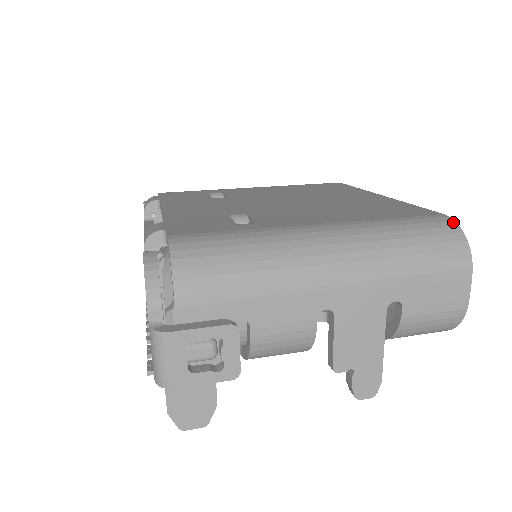
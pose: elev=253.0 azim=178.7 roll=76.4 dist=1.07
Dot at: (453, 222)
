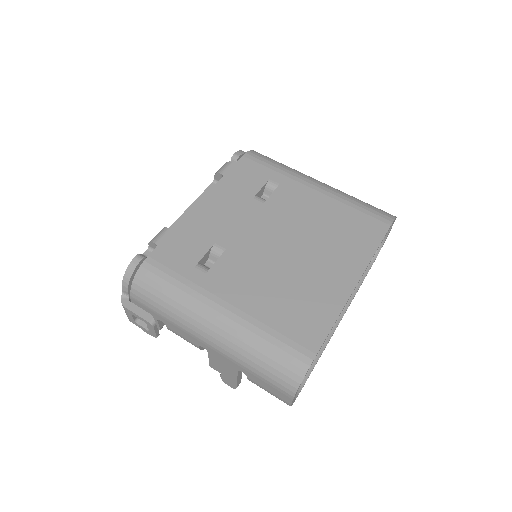
Dot at: (307, 367)
